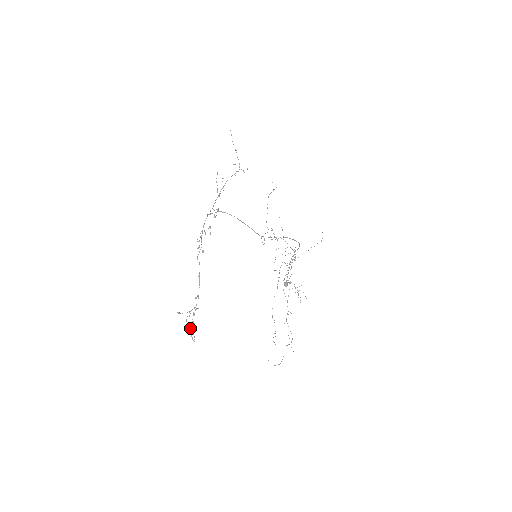
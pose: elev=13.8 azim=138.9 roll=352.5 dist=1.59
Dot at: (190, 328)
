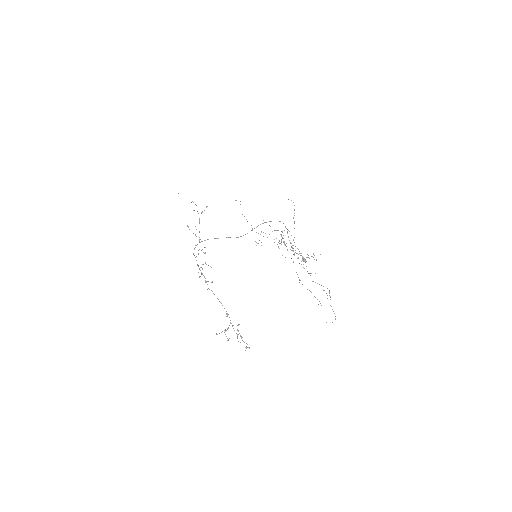
Dot at: occluded
